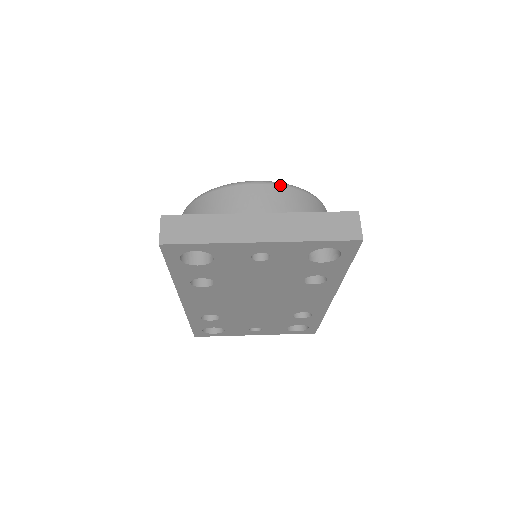
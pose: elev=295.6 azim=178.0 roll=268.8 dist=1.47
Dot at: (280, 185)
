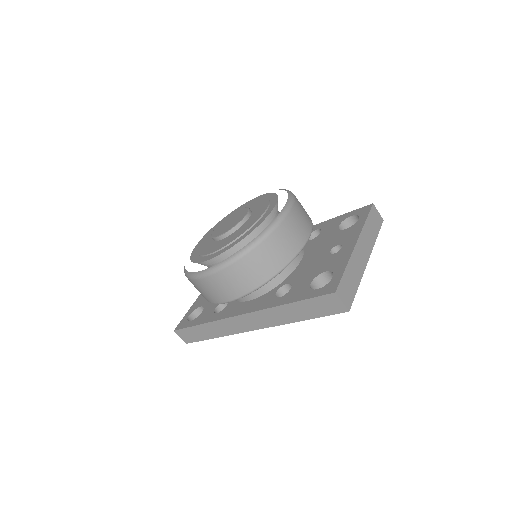
Dot at: (294, 202)
